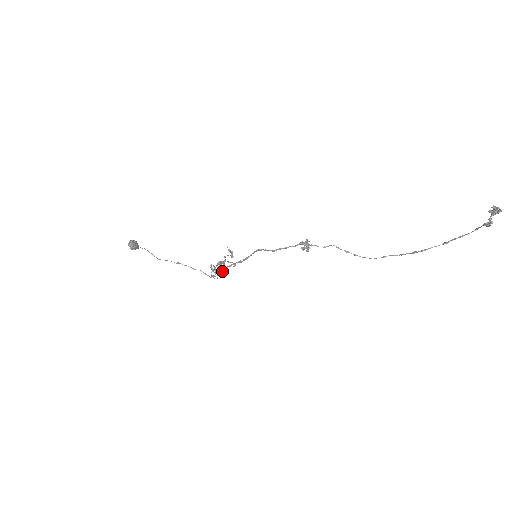
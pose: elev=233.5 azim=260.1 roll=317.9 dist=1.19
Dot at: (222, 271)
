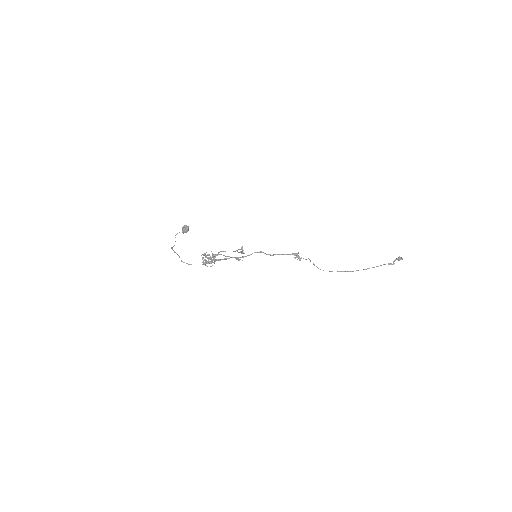
Dot at: (209, 261)
